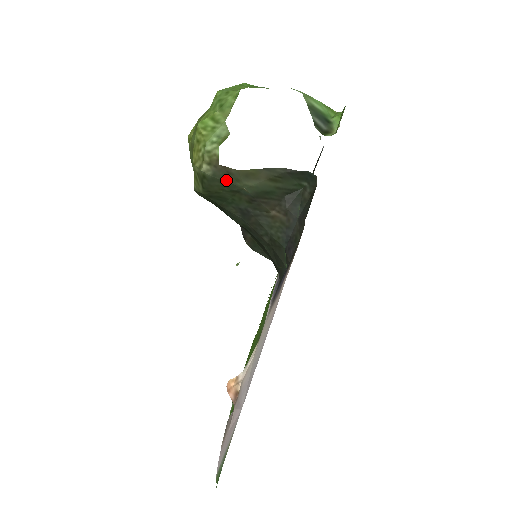
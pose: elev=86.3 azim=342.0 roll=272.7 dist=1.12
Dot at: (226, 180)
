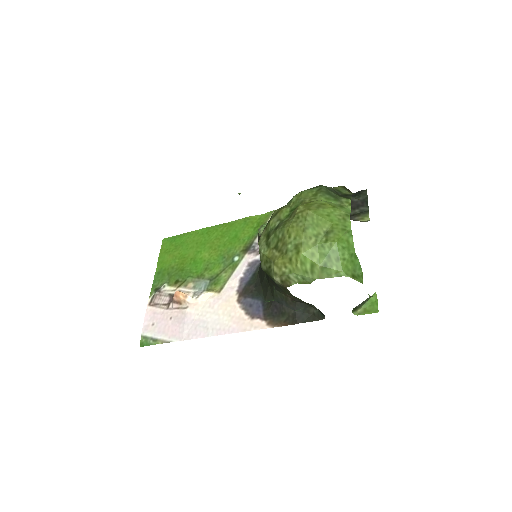
Dot at: (281, 288)
